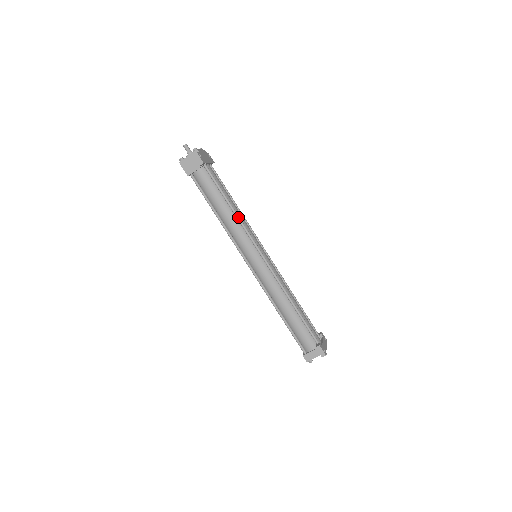
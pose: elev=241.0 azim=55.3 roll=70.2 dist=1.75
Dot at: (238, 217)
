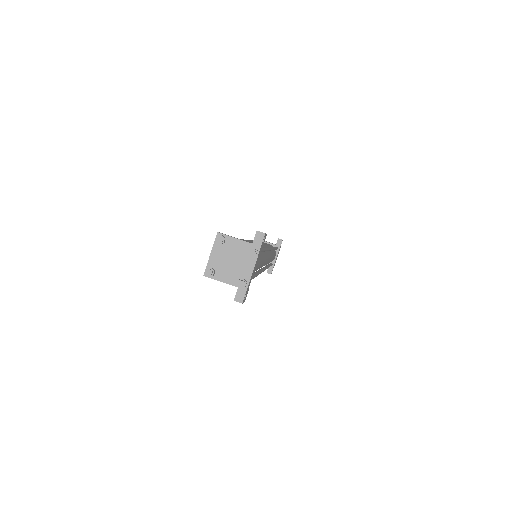
Dot at: (274, 247)
